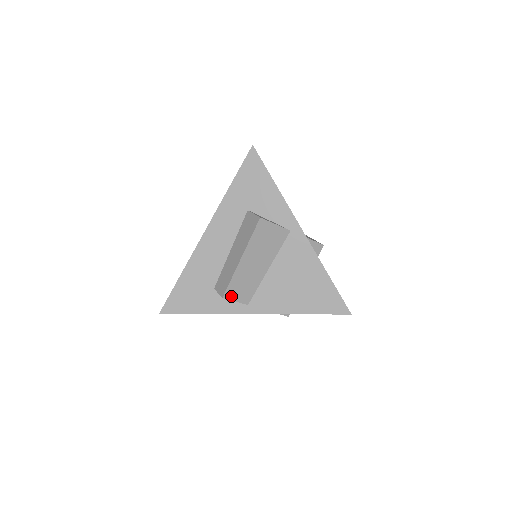
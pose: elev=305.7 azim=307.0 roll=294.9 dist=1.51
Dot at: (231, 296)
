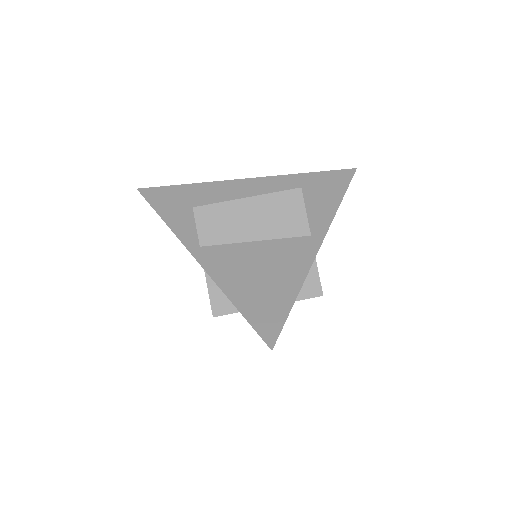
Dot at: (200, 217)
